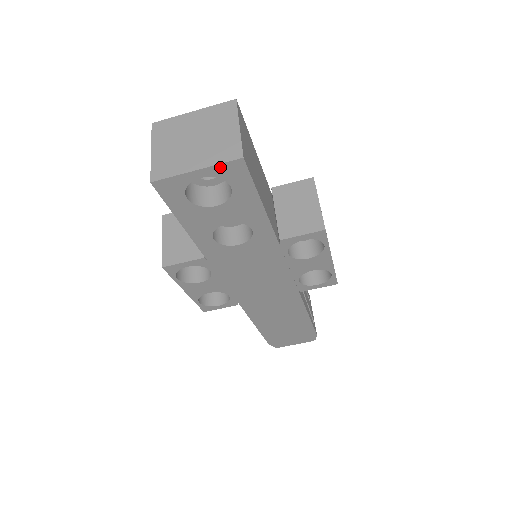
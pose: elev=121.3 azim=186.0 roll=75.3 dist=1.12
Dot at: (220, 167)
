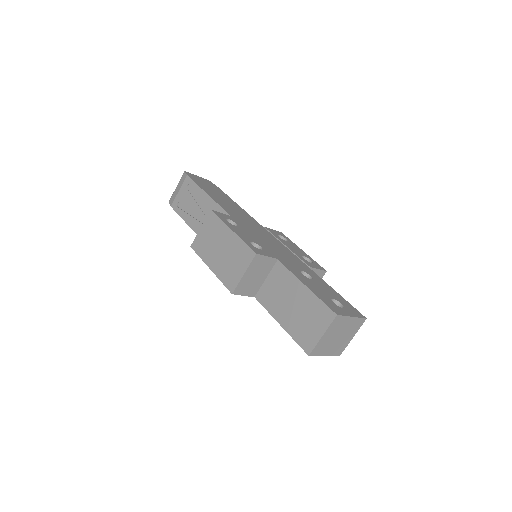
Dot at: (331, 354)
